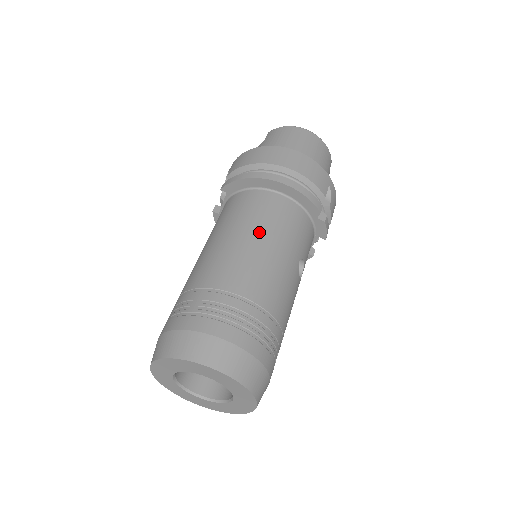
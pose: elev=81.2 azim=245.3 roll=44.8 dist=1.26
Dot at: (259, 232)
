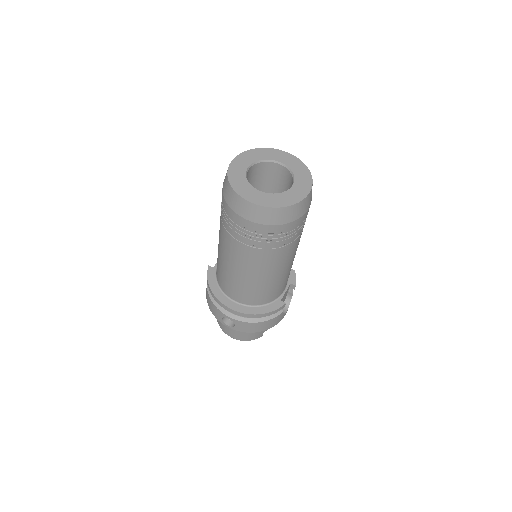
Dot at: occluded
